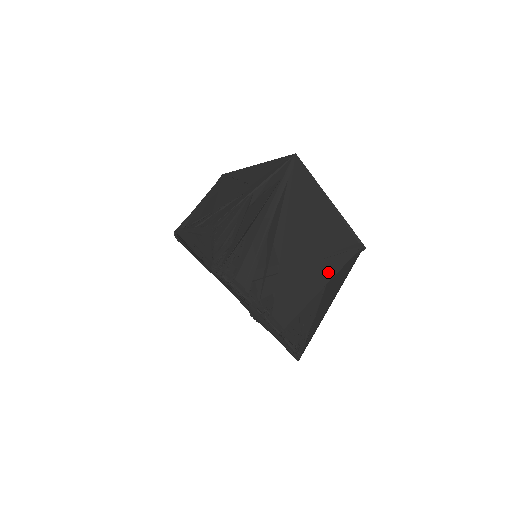
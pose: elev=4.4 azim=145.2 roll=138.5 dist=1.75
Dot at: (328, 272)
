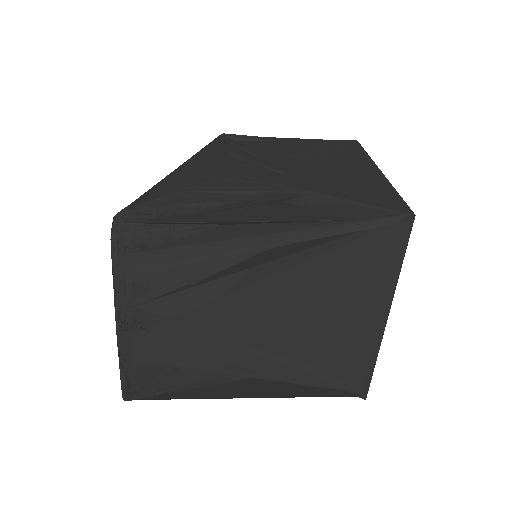
Dot at: (276, 370)
